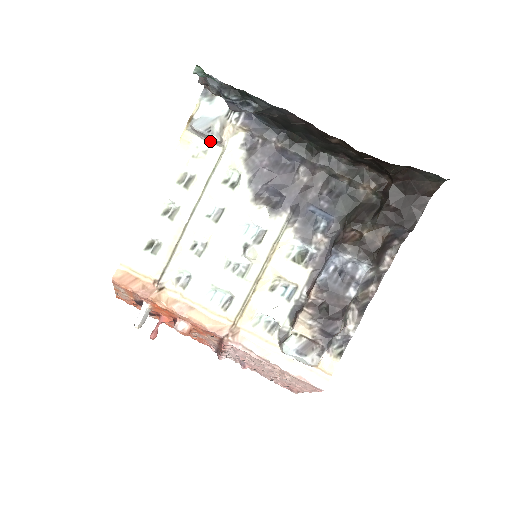
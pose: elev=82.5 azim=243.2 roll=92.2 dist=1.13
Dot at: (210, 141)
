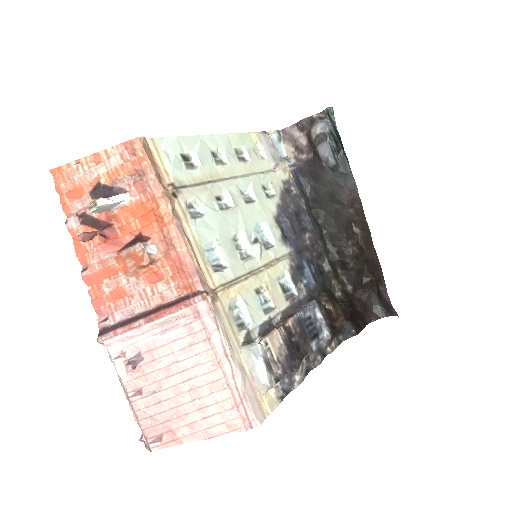
Dot at: (270, 156)
